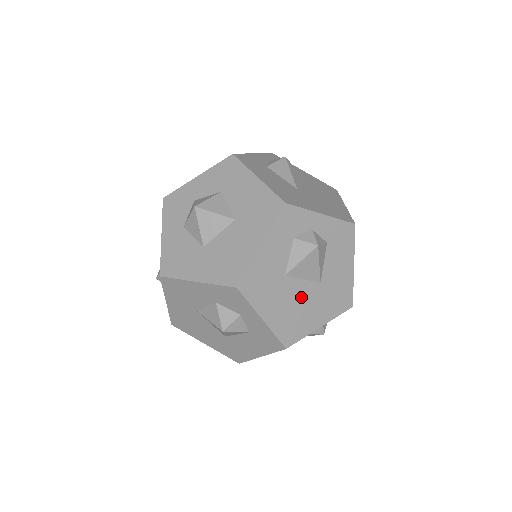
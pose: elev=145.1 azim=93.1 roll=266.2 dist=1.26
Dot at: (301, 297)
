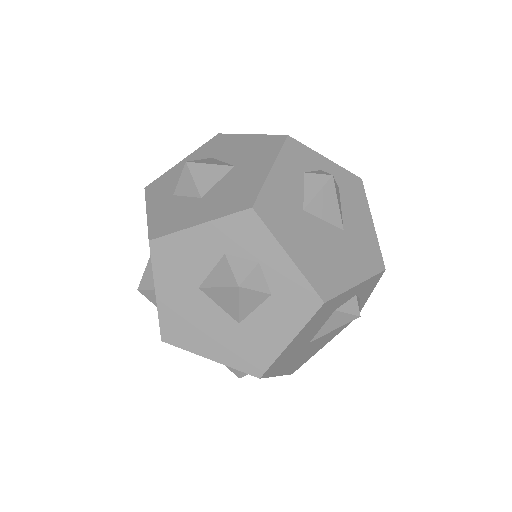
Dot at: (326, 241)
